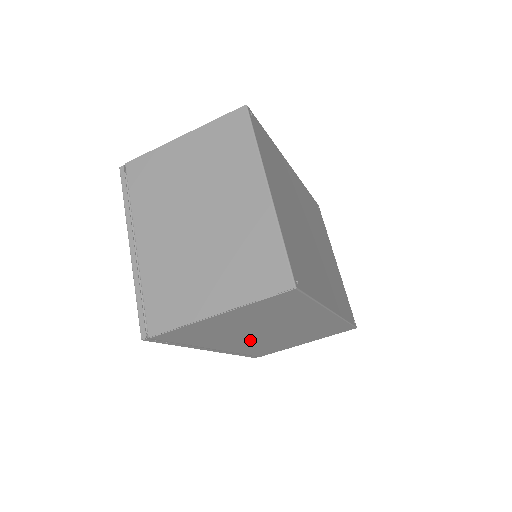
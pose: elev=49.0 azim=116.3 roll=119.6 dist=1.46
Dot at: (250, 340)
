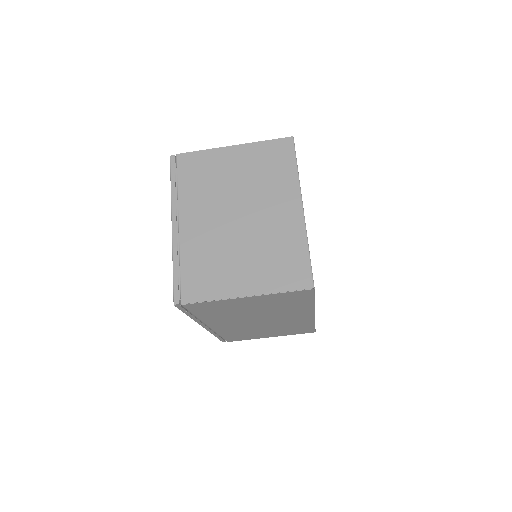
Dot at: (239, 324)
